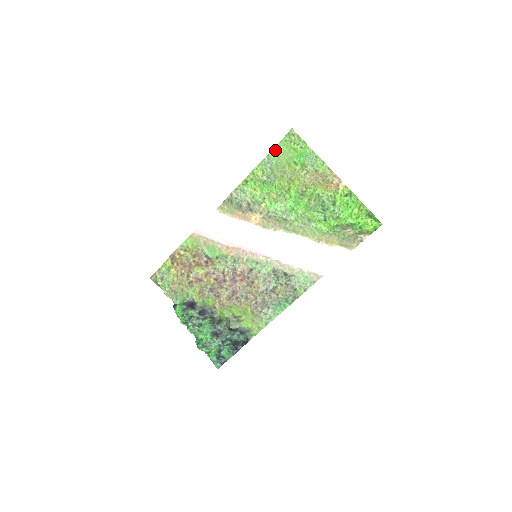
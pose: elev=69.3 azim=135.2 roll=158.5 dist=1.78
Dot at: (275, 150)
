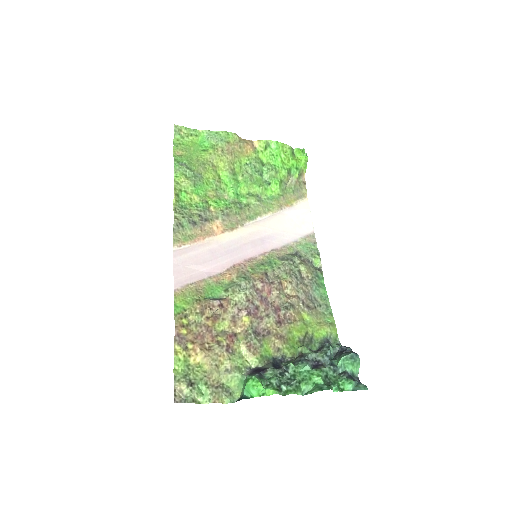
Dot at: (176, 152)
